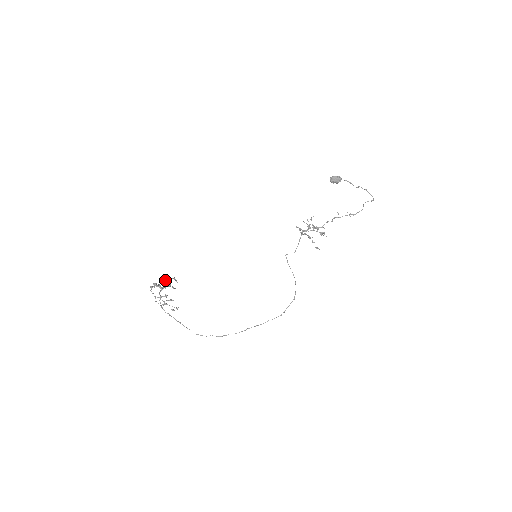
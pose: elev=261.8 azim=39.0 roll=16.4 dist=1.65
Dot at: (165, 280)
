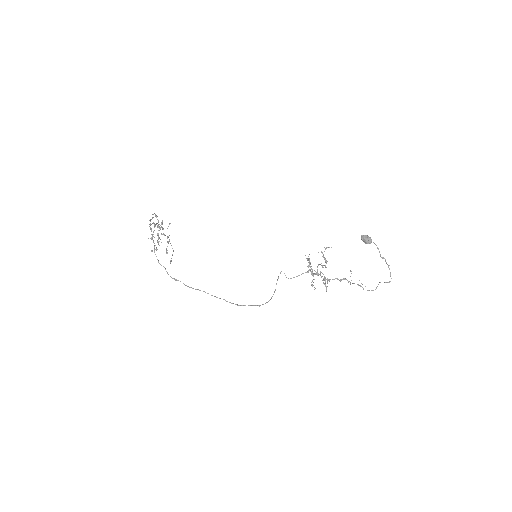
Dot at: occluded
